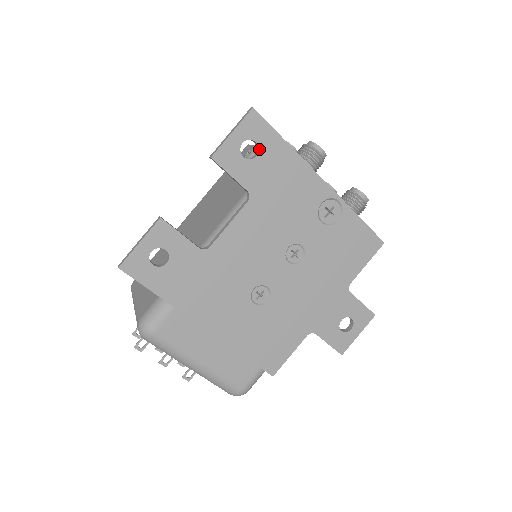
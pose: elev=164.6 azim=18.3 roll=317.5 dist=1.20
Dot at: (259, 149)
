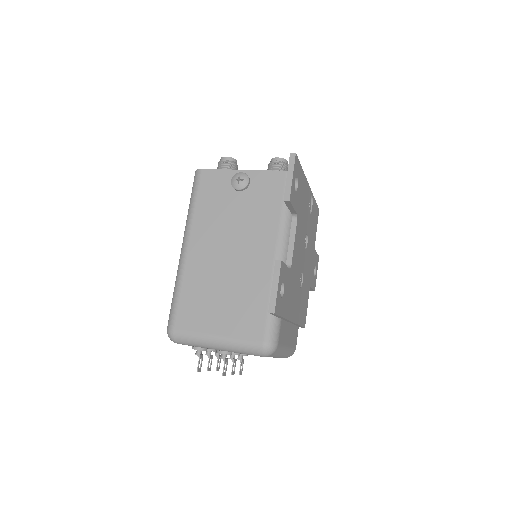
Dot at: (298, 181)
